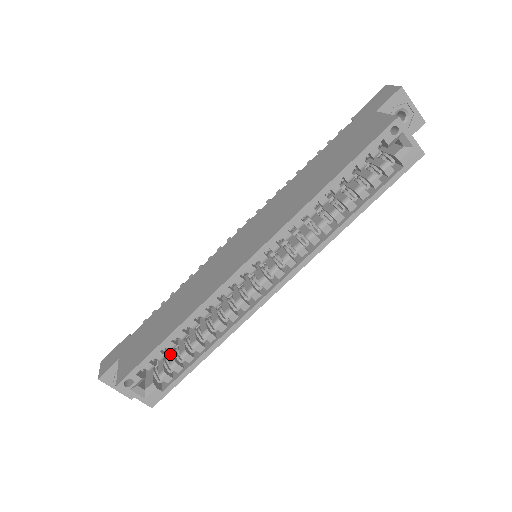
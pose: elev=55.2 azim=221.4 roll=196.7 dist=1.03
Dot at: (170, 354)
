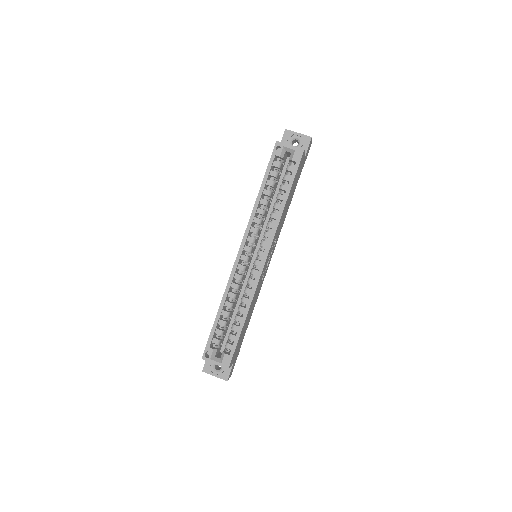
Dot at: occluded
